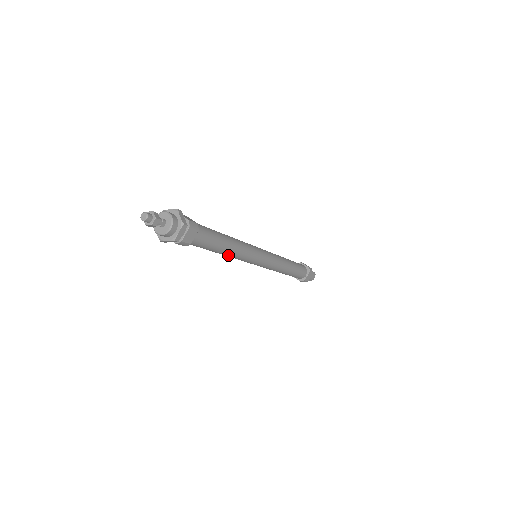
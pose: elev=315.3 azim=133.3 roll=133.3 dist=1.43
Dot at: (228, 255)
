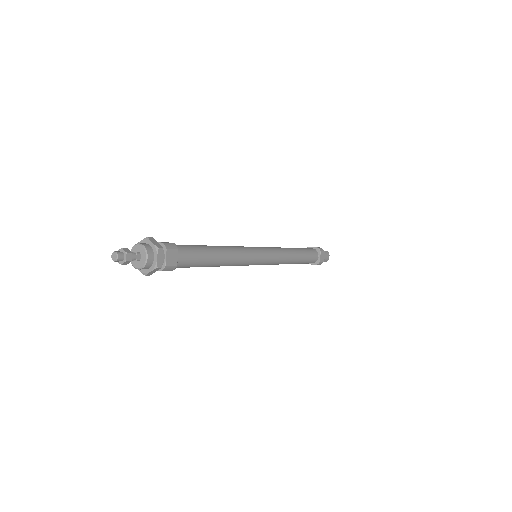
Dot at: (224, 264)
